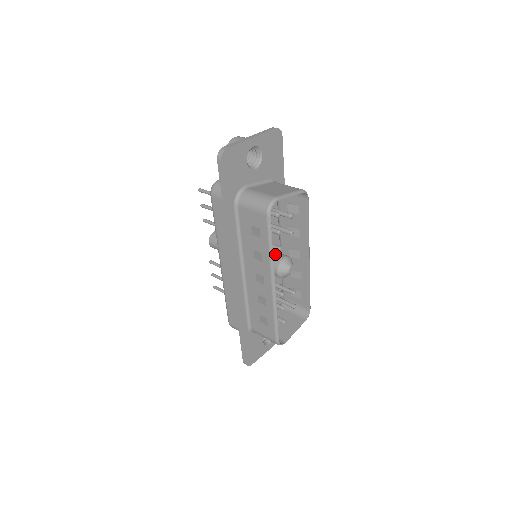
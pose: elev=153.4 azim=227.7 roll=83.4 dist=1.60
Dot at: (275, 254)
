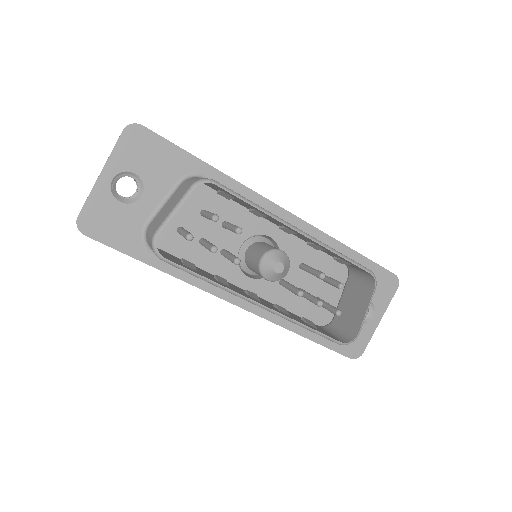
Dot at: (254, 256)
